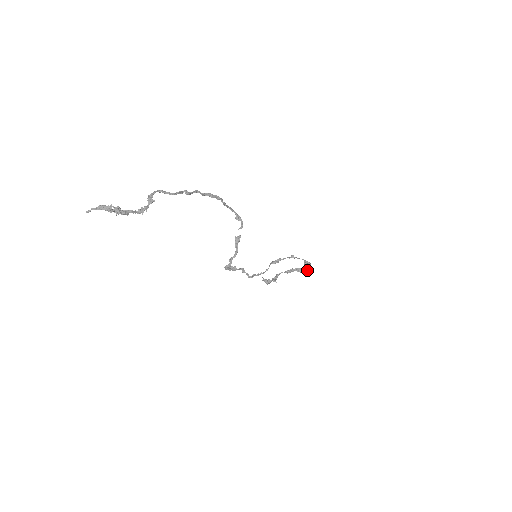
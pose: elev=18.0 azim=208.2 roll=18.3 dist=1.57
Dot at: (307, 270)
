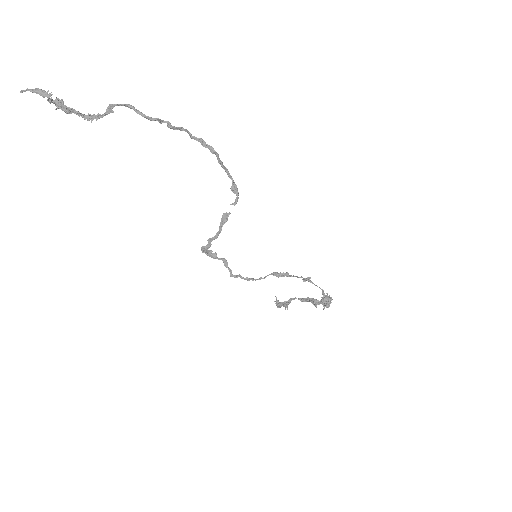
Dot at: (325, 306)
